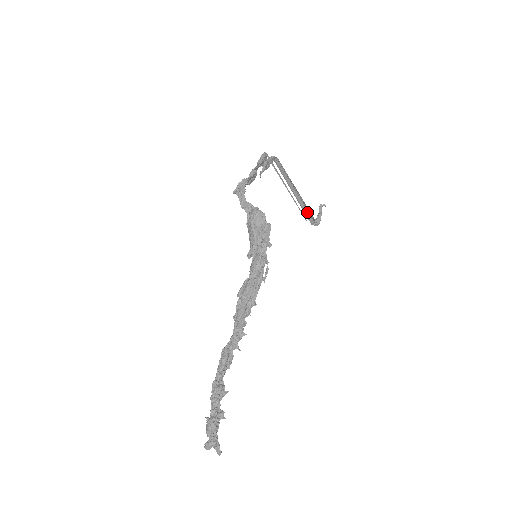
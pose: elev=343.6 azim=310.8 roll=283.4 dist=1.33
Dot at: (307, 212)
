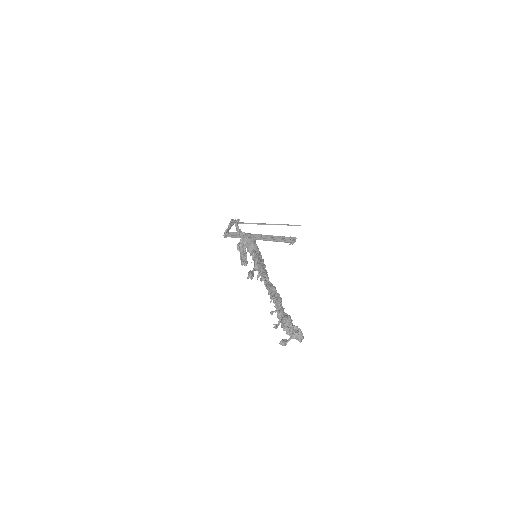
Dot at: occluded
